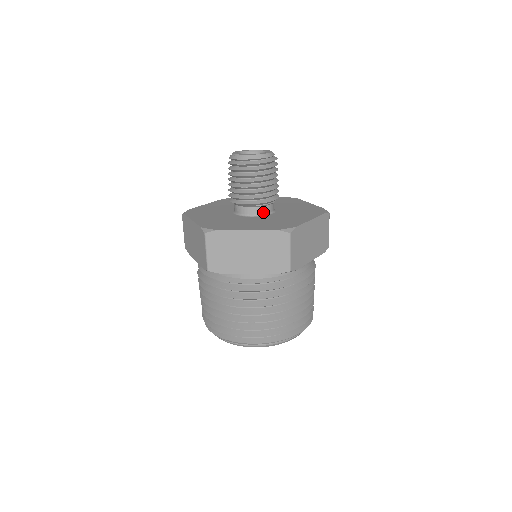
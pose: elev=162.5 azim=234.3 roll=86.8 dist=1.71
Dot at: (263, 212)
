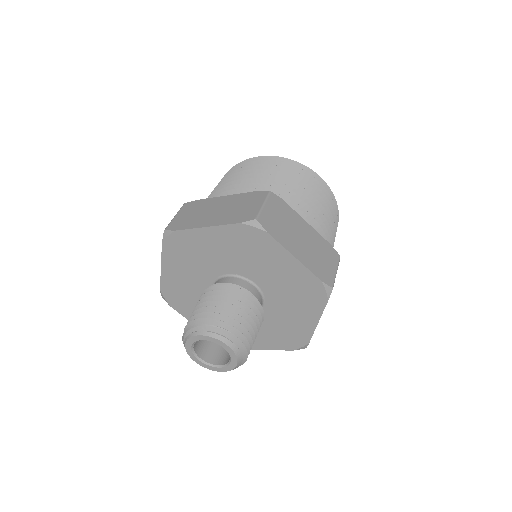
Dot at: occluded
